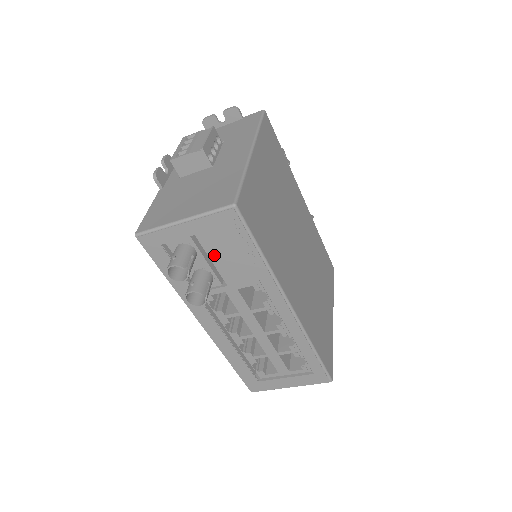
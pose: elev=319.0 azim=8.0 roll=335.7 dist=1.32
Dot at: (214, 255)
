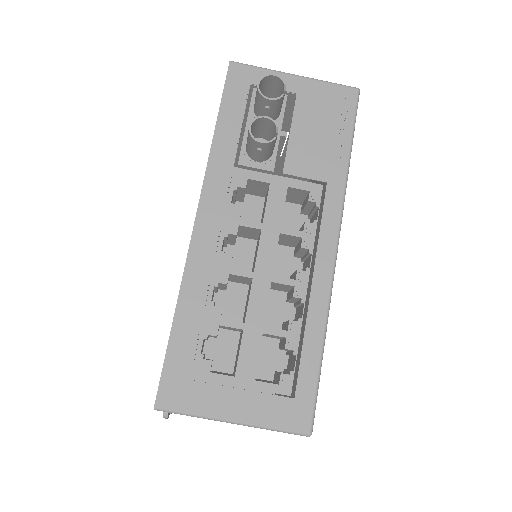
Dot at: (299, 126)
